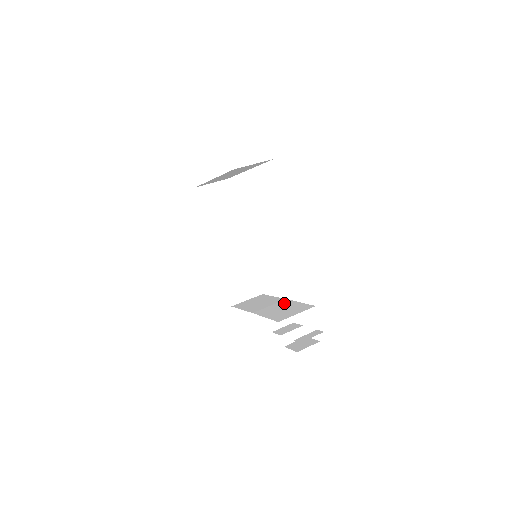
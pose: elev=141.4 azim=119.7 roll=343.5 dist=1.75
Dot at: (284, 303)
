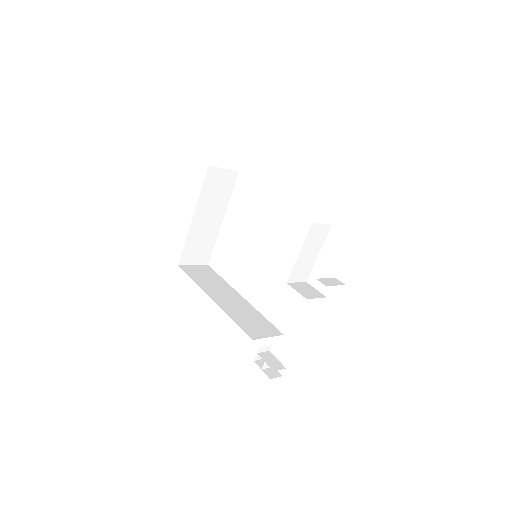
Dot at: (304, 271)
